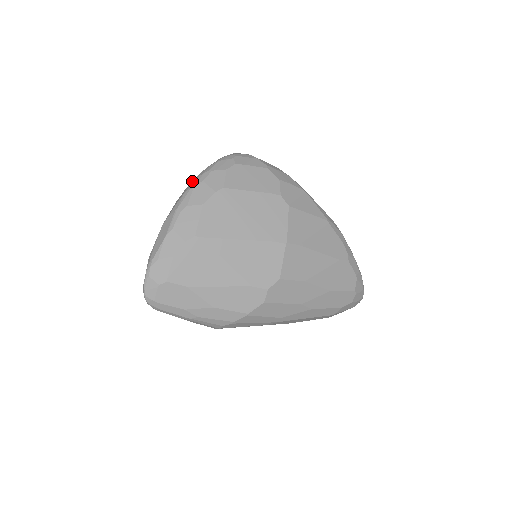
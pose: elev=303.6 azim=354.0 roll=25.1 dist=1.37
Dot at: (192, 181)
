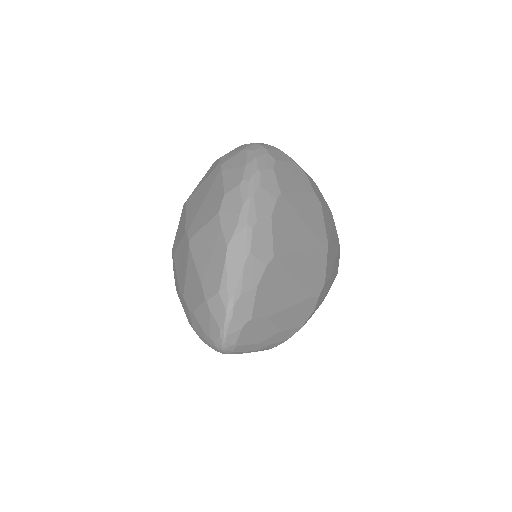
Dot at: (241, 186)
